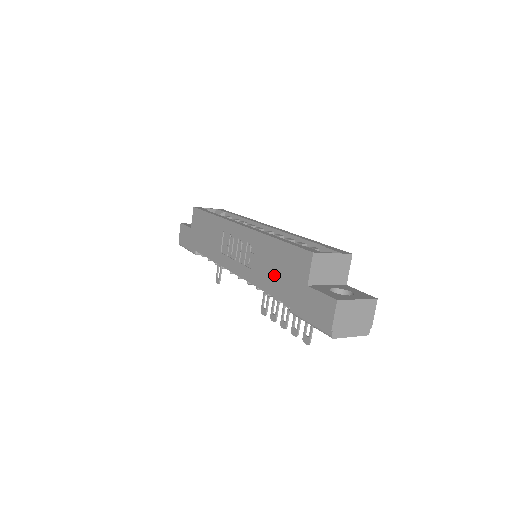
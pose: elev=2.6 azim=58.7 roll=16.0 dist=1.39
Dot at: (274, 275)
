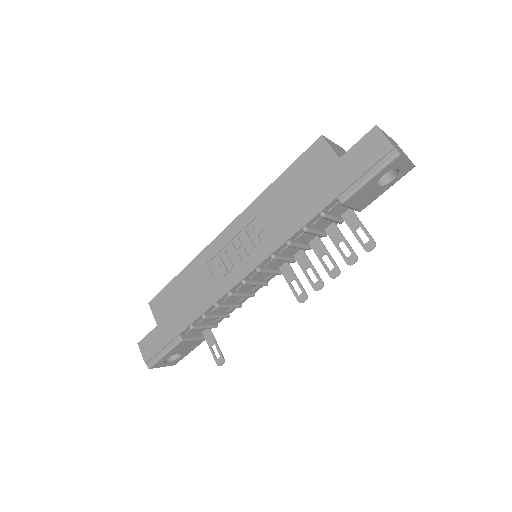
Dot at: (298, 203)
